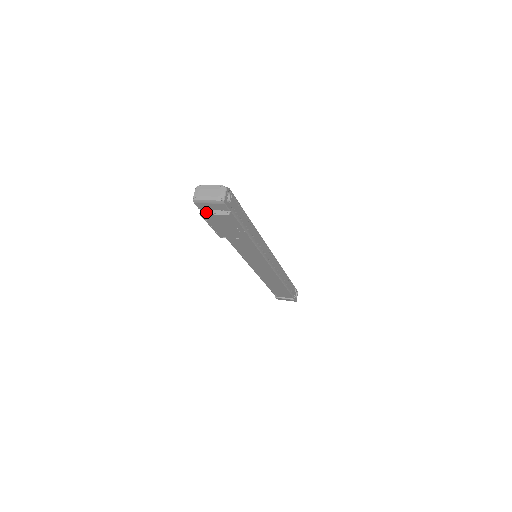
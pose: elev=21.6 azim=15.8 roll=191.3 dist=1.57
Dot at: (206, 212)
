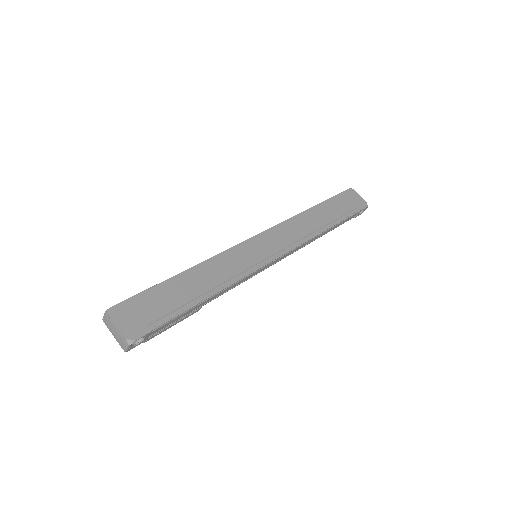
Dot at: occluded
